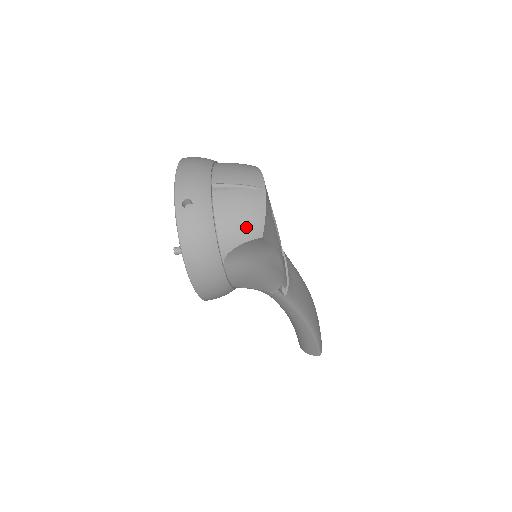
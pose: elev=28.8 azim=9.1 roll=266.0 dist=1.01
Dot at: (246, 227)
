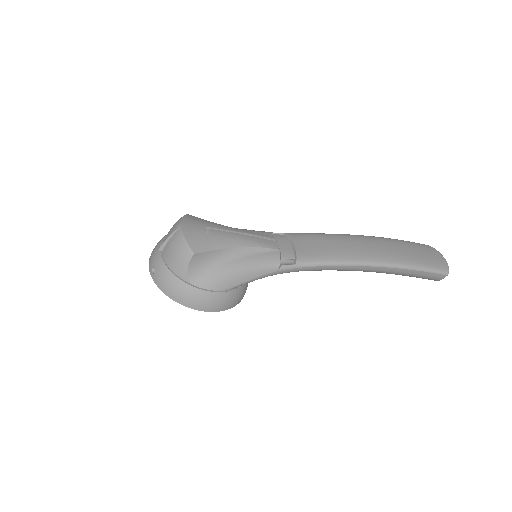
Dot at: (182, 256)
